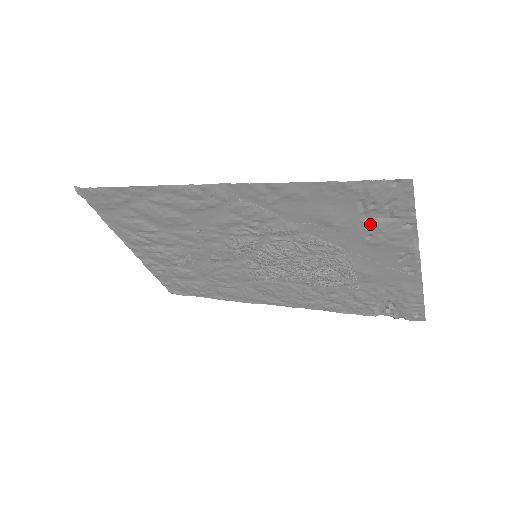
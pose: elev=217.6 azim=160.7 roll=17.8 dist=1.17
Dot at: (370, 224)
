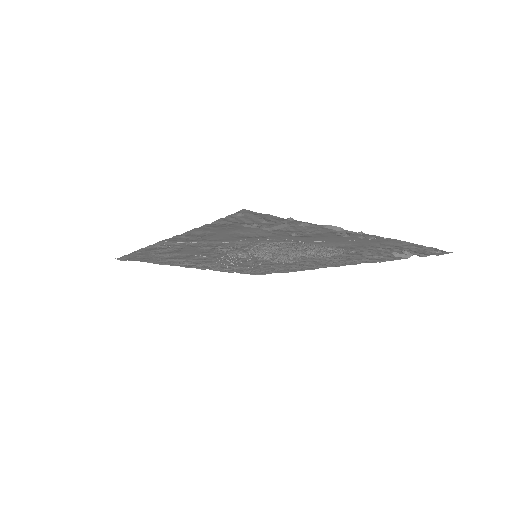
Dot at: (278, 230)
